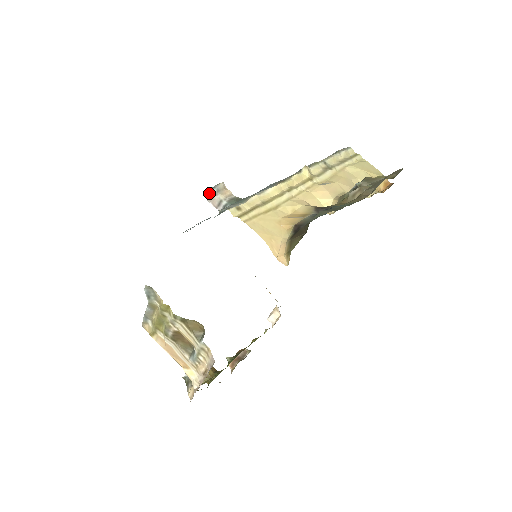
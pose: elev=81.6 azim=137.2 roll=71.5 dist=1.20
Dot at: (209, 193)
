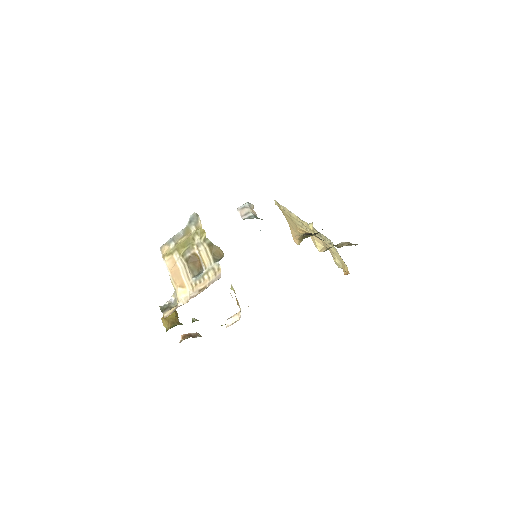
Dot at: (243, 205)
